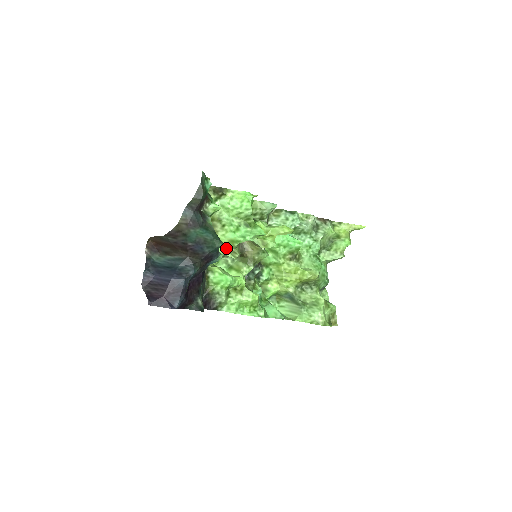
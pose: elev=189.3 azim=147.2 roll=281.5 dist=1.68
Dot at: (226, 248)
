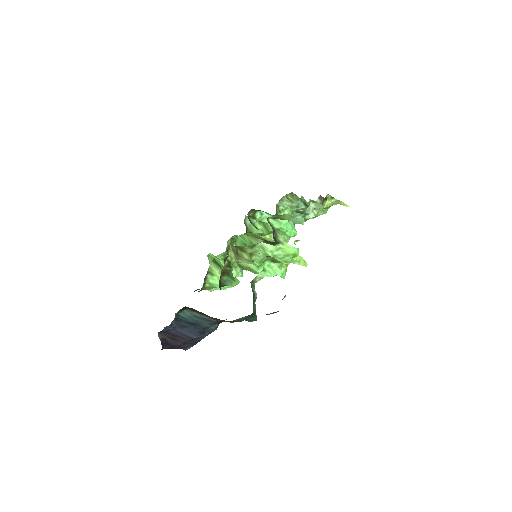
Dot at: (238, 264)
